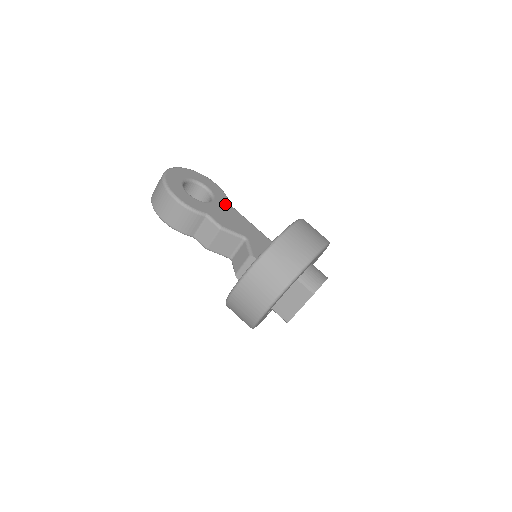
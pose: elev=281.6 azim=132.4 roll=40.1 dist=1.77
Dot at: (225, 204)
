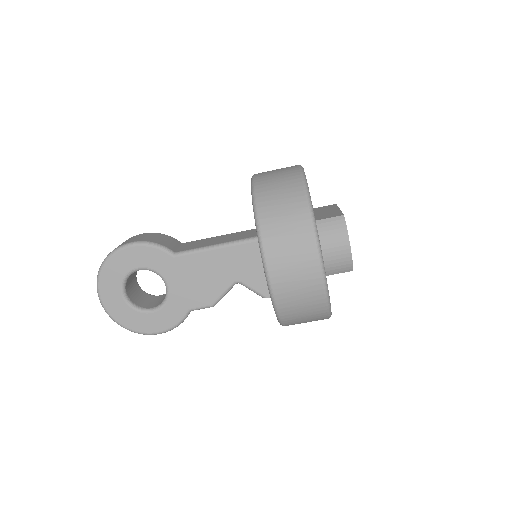
Dot at: (173, 265)
